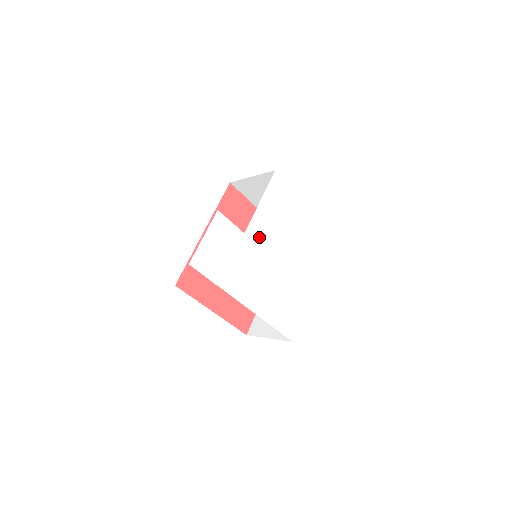
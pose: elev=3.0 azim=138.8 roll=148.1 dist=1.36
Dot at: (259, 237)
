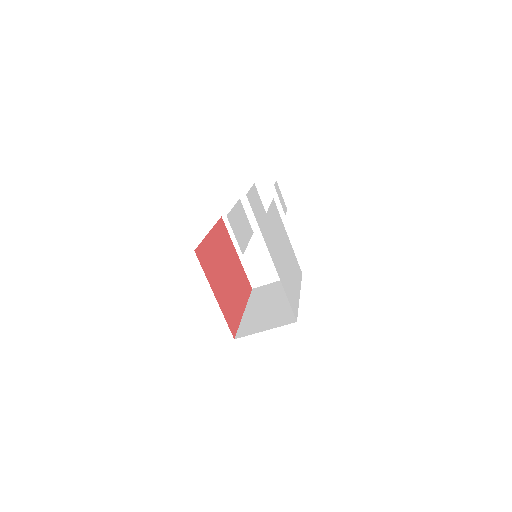
Dot at: (272, 225)
